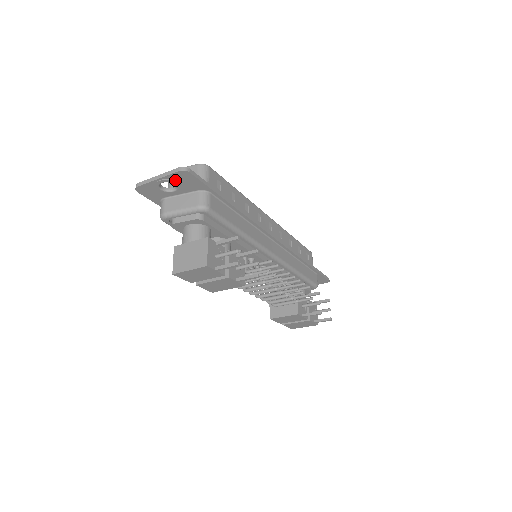
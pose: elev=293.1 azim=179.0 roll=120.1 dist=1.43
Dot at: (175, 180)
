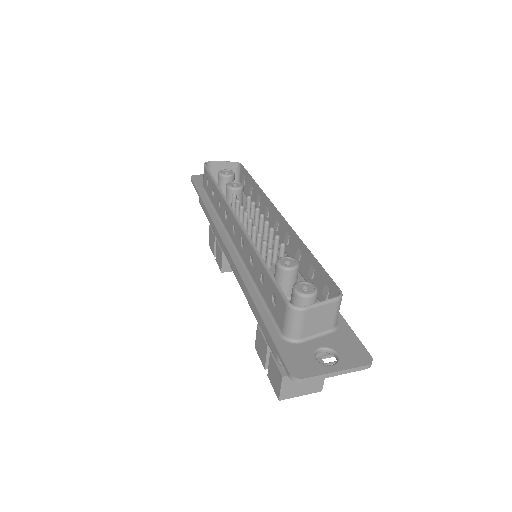
Dot at: (344, 362)
